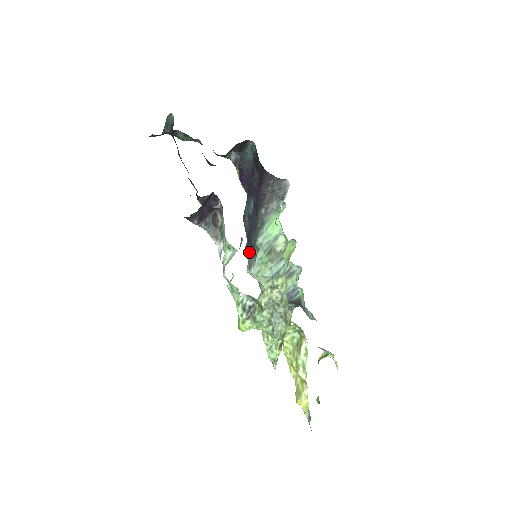
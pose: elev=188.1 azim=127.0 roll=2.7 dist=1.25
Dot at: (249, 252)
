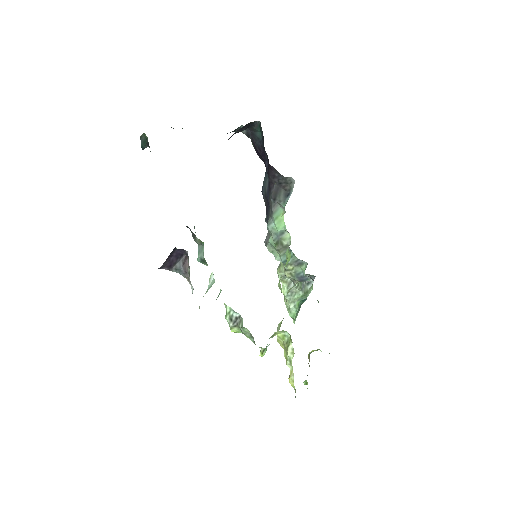
Dot at: occluded
